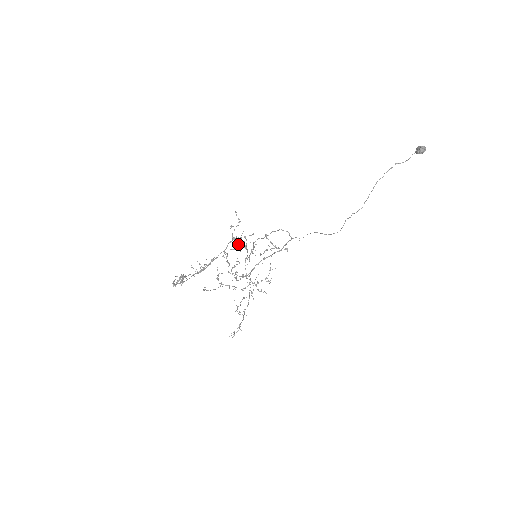
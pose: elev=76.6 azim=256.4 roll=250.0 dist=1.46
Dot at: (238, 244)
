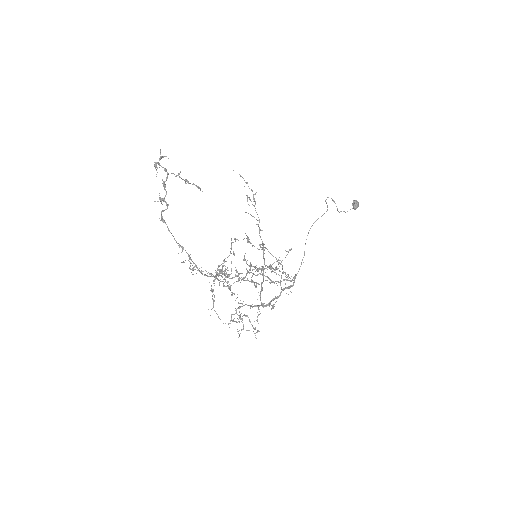
Dot at: occluded
